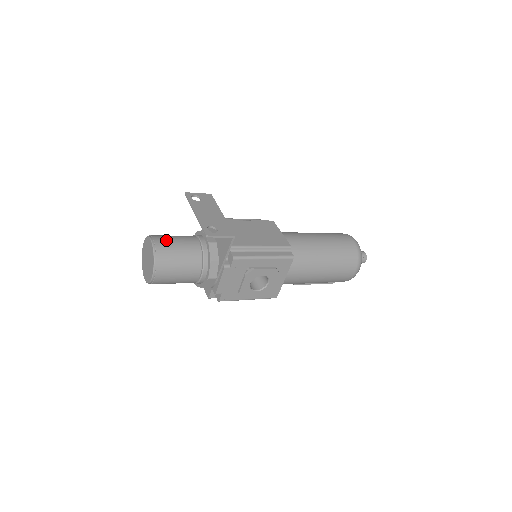
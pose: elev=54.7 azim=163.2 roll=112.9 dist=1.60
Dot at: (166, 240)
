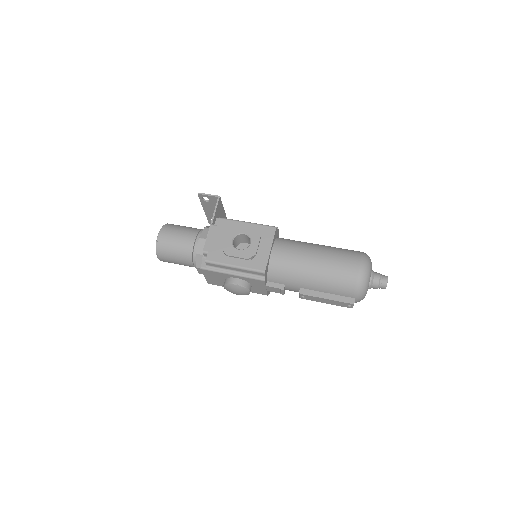
Dot at: occluded
